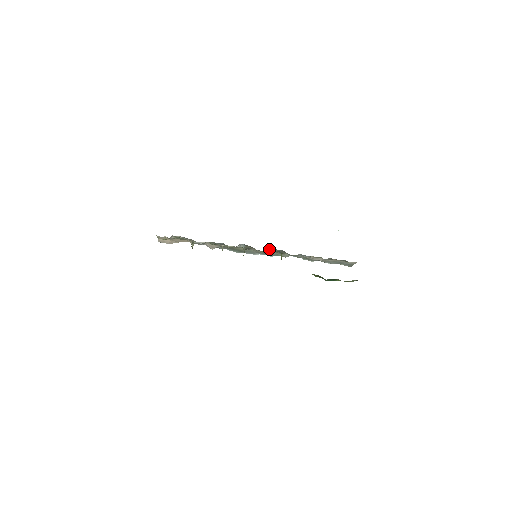
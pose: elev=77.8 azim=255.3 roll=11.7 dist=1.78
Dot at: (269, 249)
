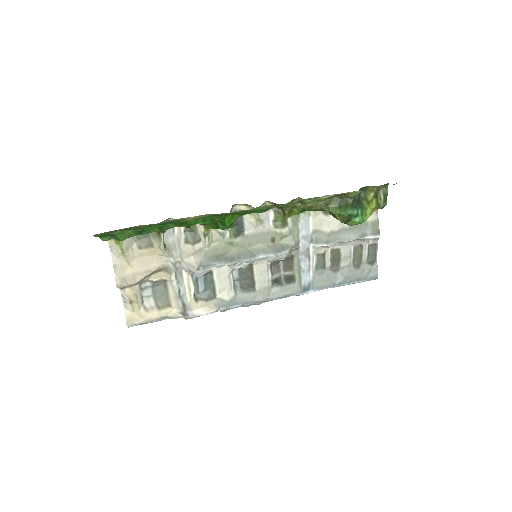
Dot at: (273, 274)
